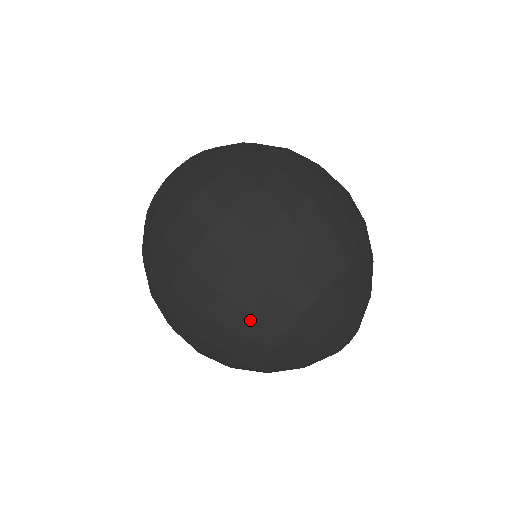
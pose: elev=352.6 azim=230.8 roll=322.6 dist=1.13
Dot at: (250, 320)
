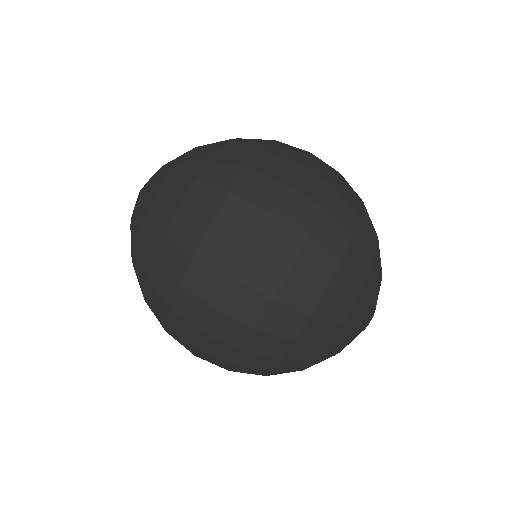
Dot at: (352, 244)
